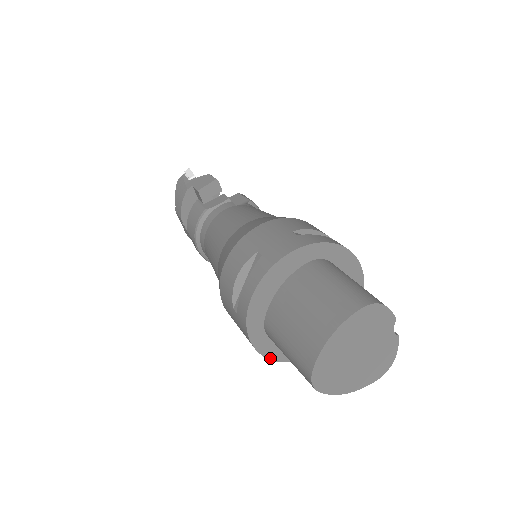
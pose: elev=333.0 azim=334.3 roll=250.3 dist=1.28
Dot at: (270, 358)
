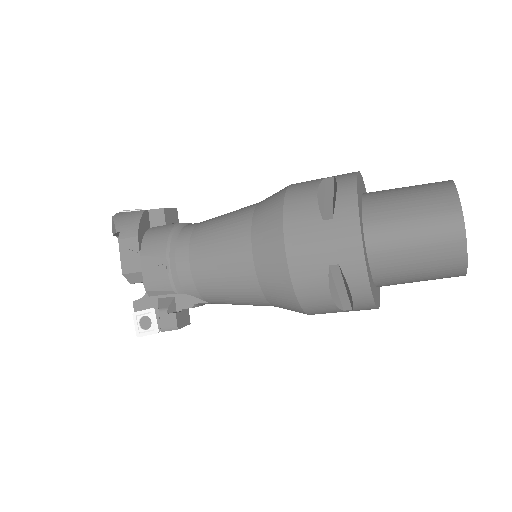
Dot at: (368, 277)
